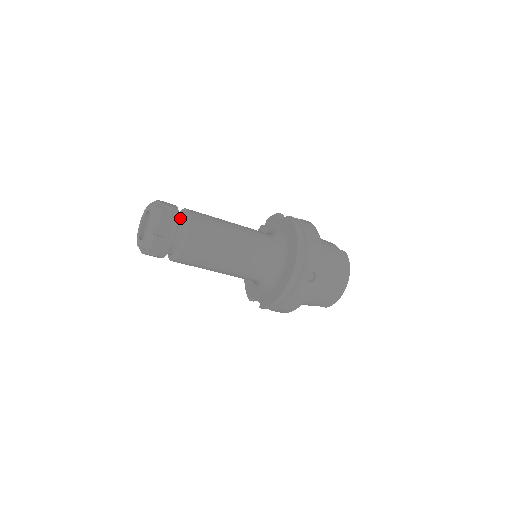
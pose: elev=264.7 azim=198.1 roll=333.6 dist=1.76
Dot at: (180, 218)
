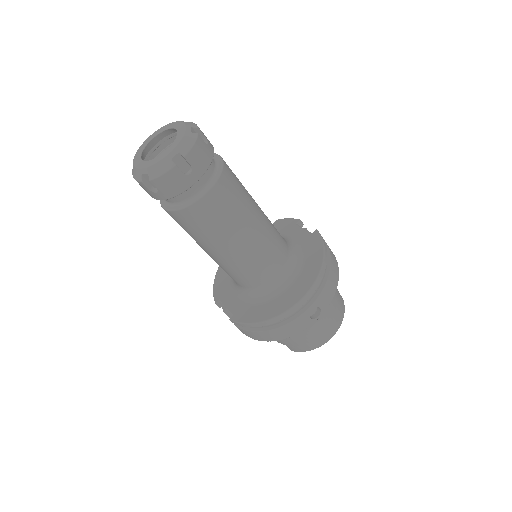
Dot at: occluded
